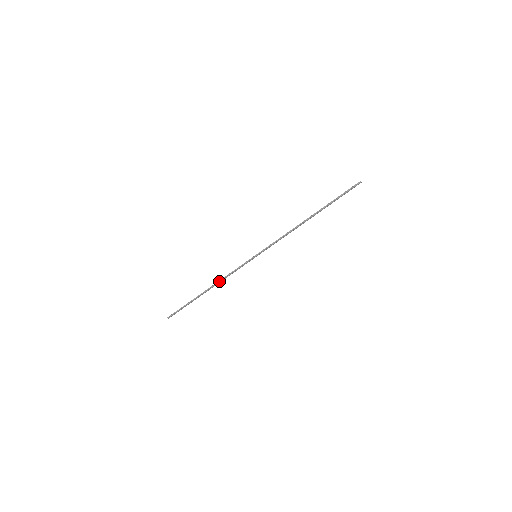
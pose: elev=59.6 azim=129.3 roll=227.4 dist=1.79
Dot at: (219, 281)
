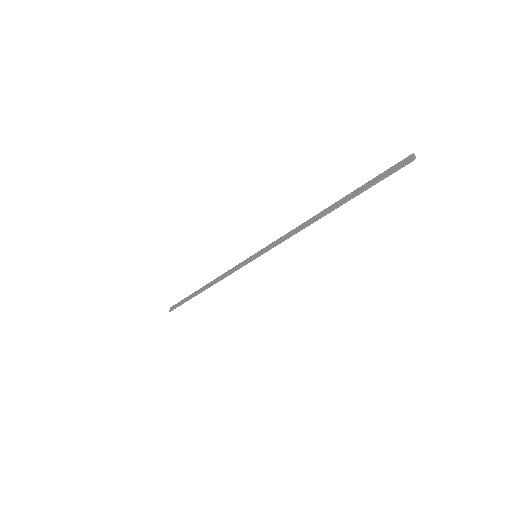
Dot at: (217, 282)
